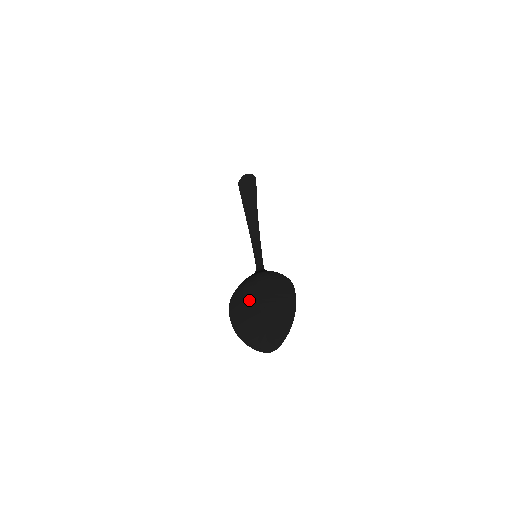
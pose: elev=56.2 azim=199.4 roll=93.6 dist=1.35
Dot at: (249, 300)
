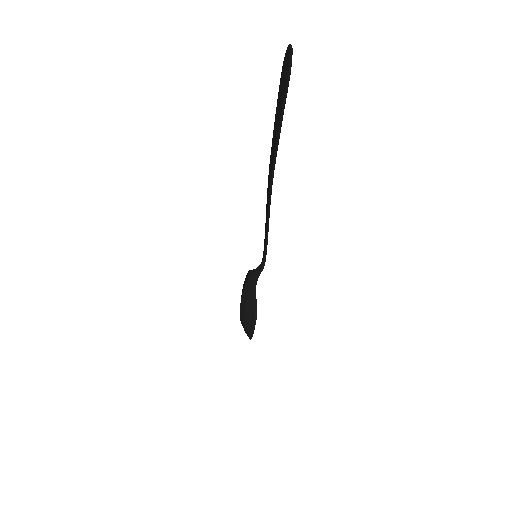
Dot at: occluded
